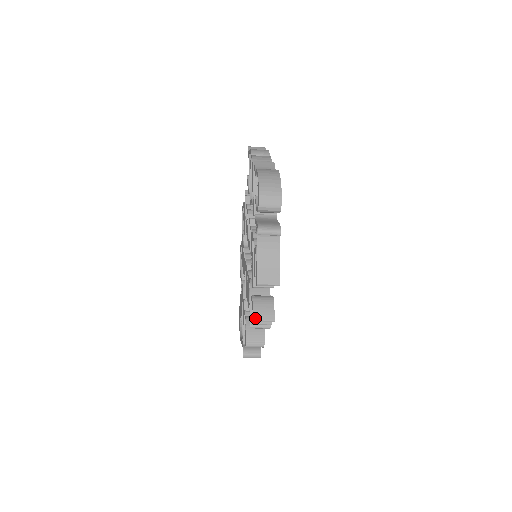
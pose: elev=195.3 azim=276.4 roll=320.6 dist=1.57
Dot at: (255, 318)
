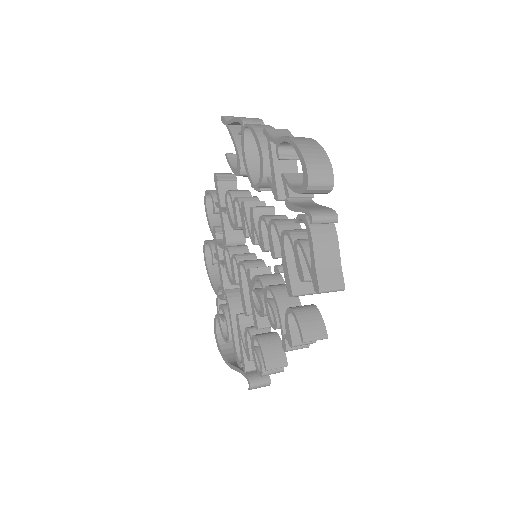
Dot at: (305, 338)
